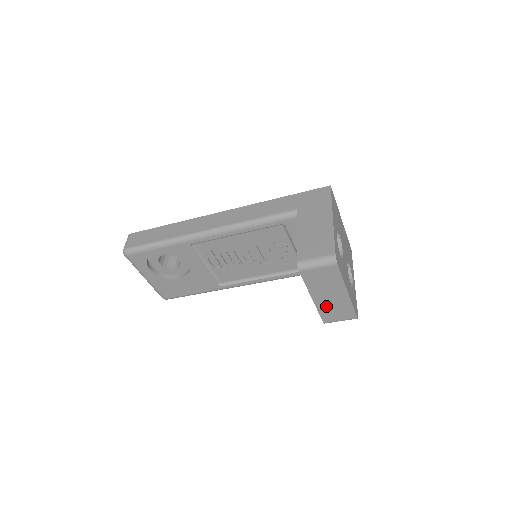
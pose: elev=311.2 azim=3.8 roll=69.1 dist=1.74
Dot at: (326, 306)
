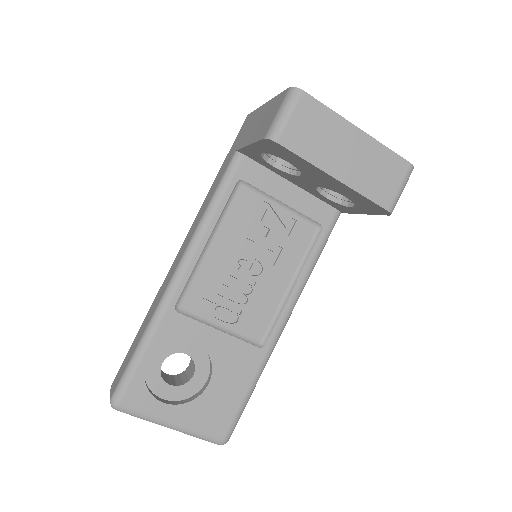
Dot at: (361, 177)
